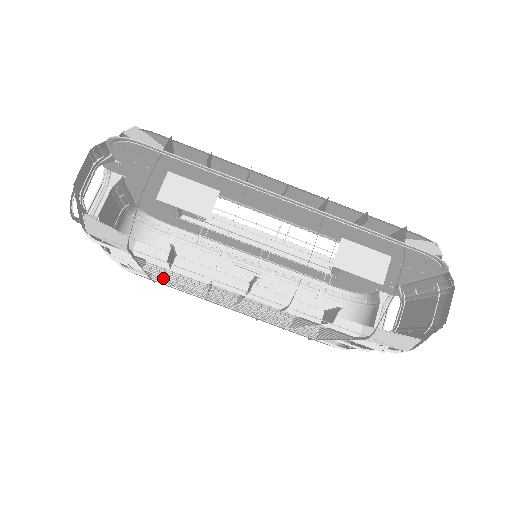
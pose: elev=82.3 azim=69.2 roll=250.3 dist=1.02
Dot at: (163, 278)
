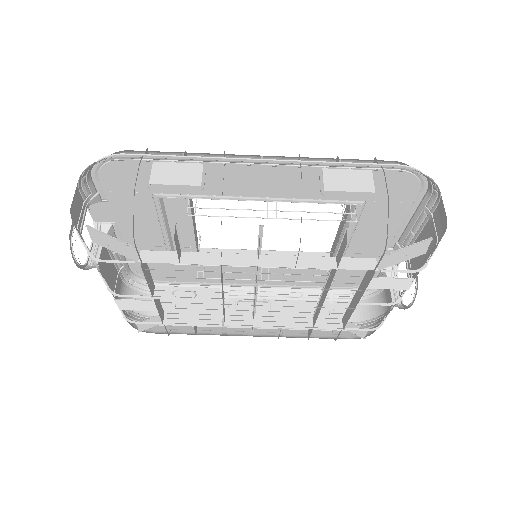
Dot at: (175, 290)
